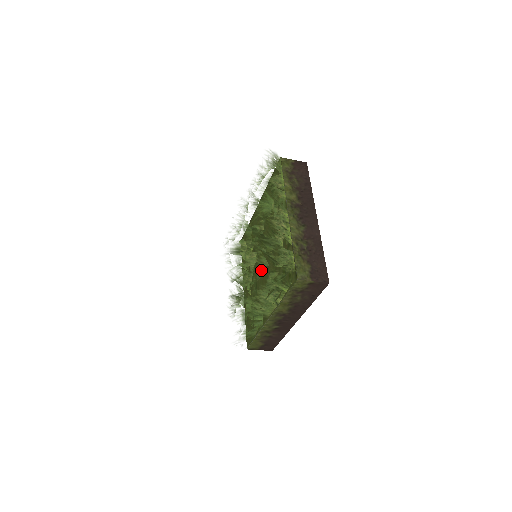
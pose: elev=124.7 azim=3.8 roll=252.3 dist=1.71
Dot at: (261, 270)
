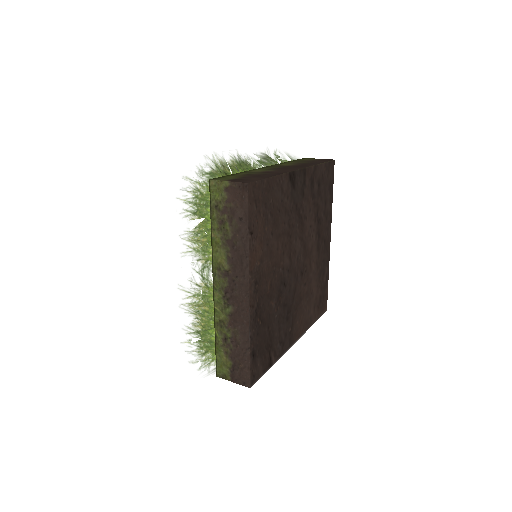
Dot at: occluded
